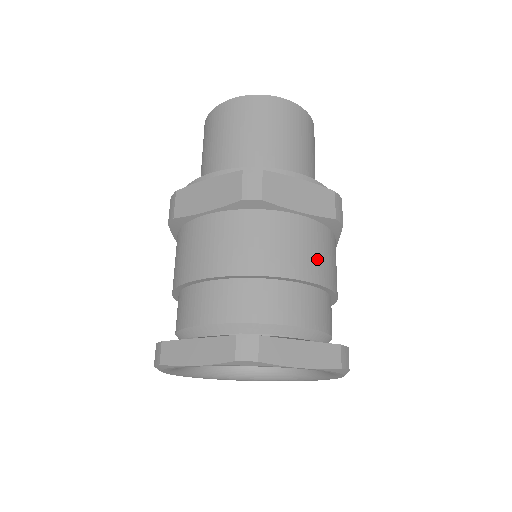
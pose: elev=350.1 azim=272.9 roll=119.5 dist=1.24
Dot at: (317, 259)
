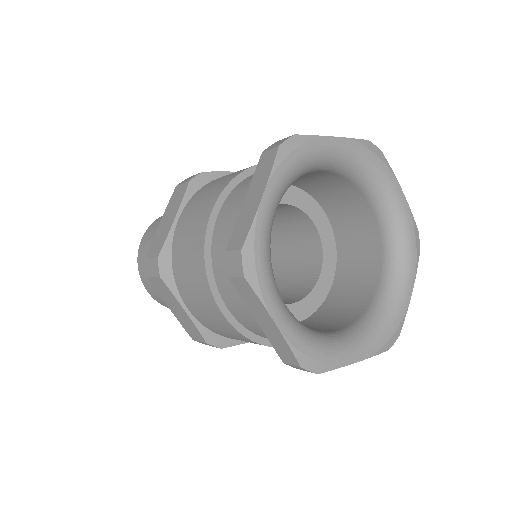
Dot at: occluded
